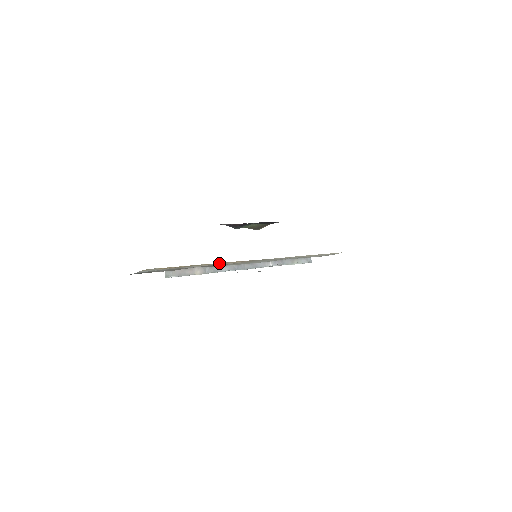
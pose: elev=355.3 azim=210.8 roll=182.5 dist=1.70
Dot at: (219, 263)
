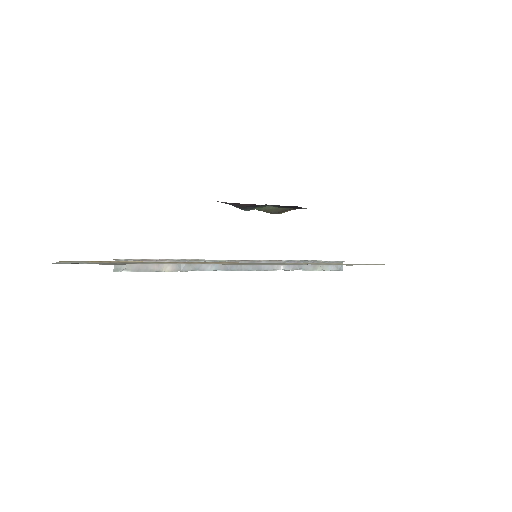
Dot at: (193, 262)
